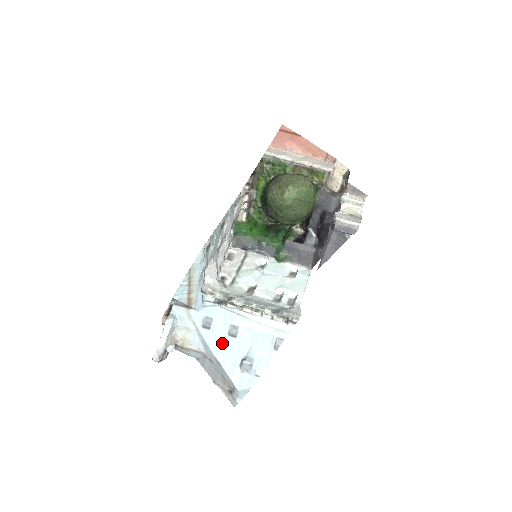
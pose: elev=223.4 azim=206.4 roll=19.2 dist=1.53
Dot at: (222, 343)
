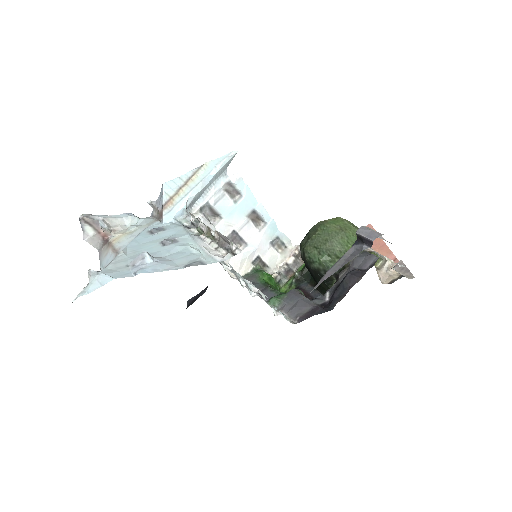
Dot at: (146, 244)
